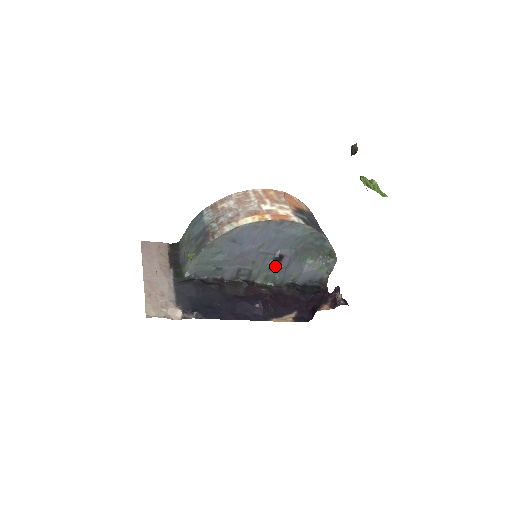
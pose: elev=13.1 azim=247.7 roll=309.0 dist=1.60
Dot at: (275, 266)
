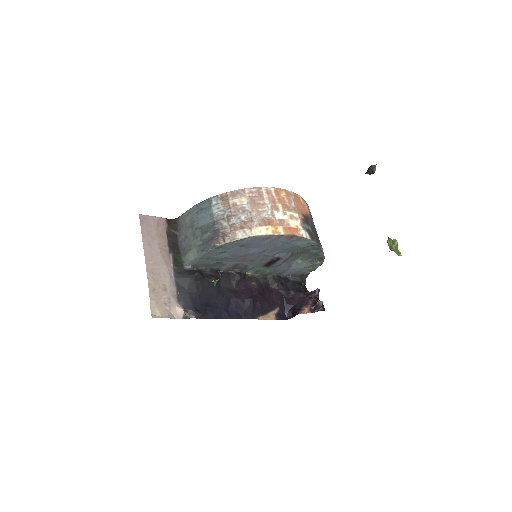
Dot at: (269, 264)
